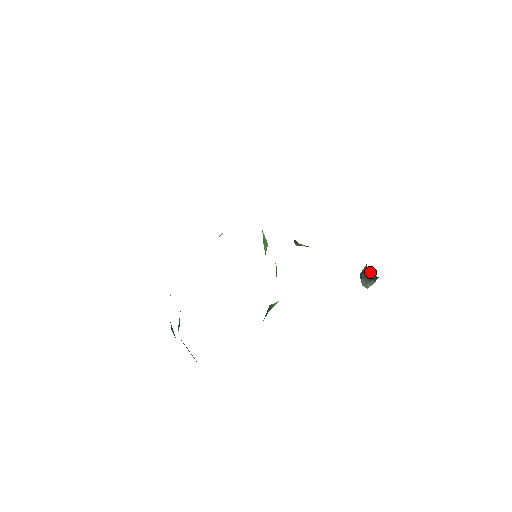
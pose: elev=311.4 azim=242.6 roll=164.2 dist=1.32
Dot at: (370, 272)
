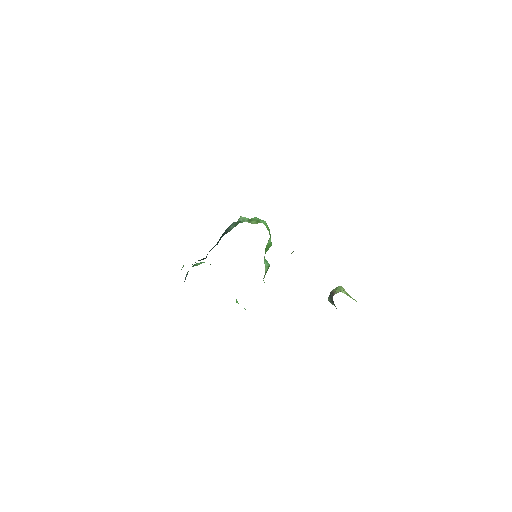
Dot at: occluded
